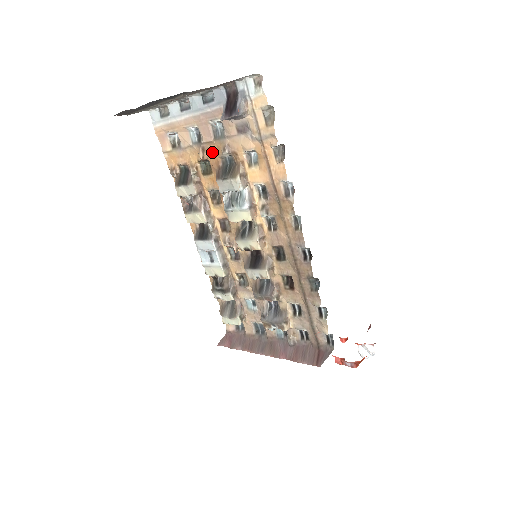
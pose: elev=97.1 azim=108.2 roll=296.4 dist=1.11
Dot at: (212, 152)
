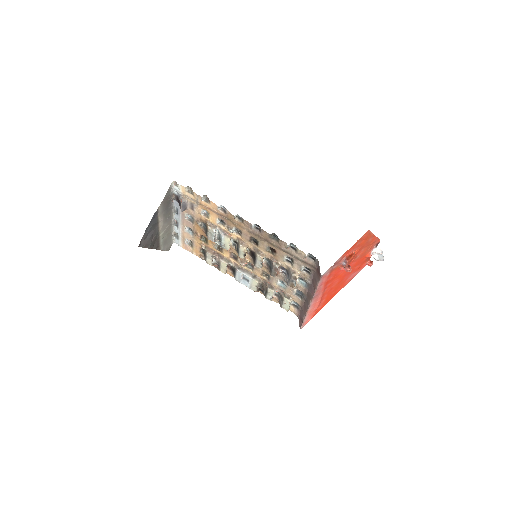
Dot at: (198, 230)
